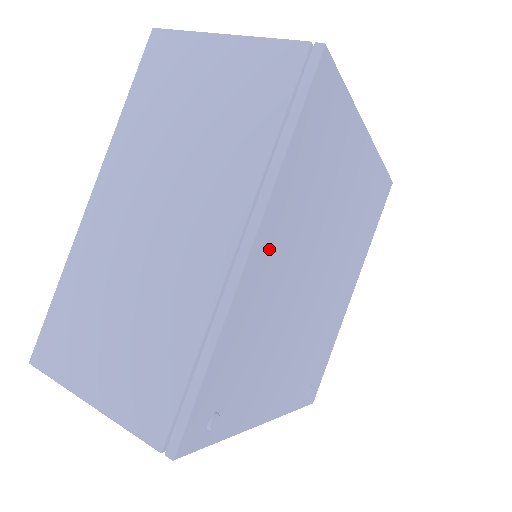
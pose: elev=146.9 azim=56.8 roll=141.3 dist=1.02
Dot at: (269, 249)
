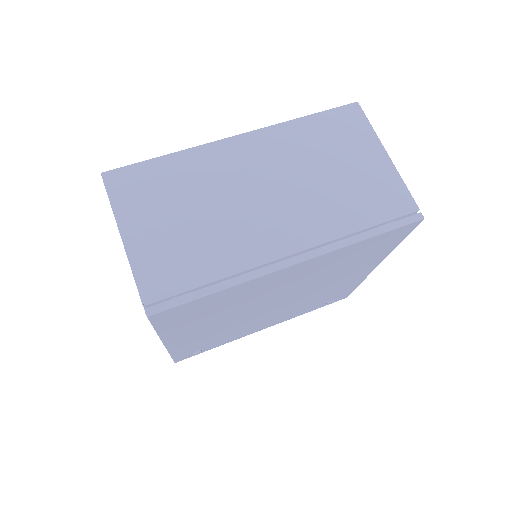
Dot at: (185, 337)
